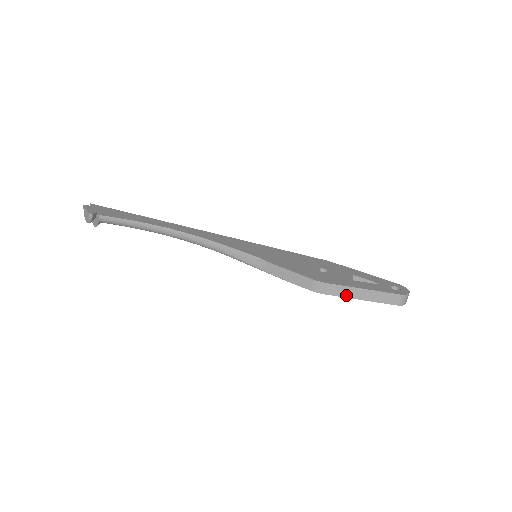
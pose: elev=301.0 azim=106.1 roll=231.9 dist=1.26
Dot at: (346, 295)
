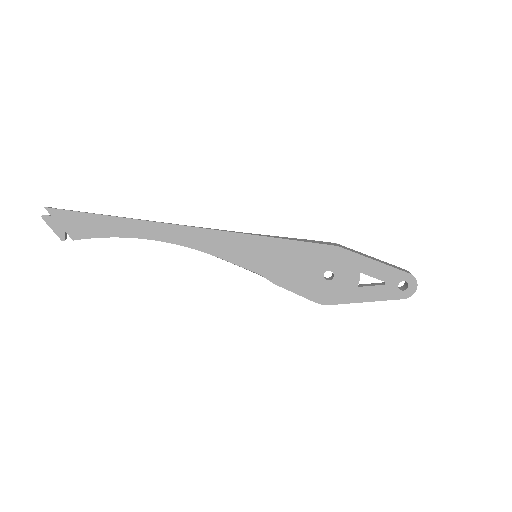
Dot at: occluded
